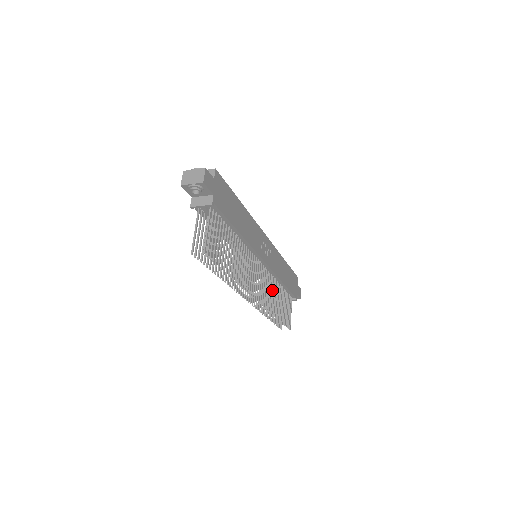
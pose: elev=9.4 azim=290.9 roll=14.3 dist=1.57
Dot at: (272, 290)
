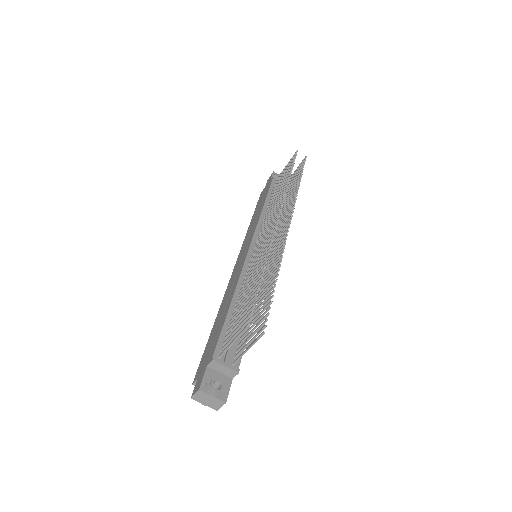
Dot at: (266, 275)
